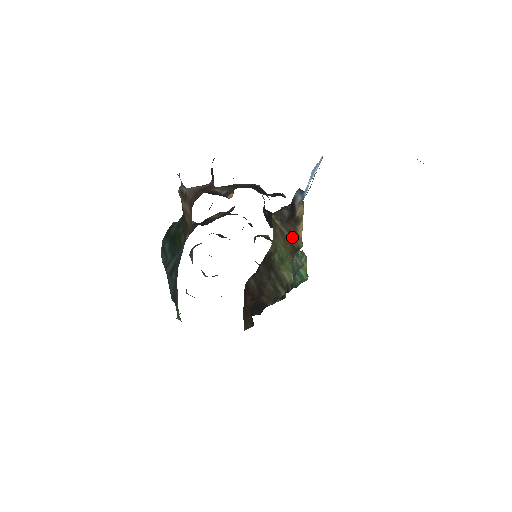
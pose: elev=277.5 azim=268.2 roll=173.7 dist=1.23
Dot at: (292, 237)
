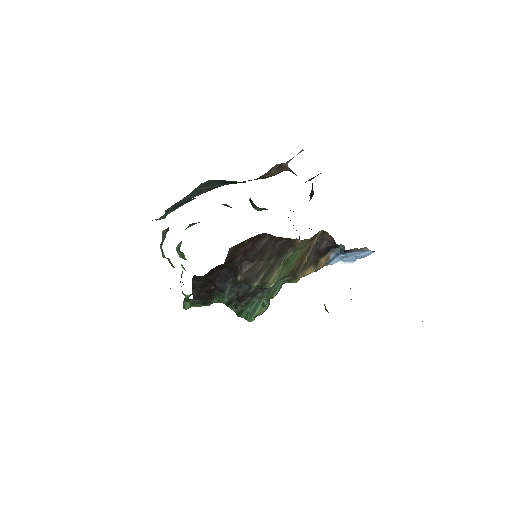
Dot at: (304, 264)
